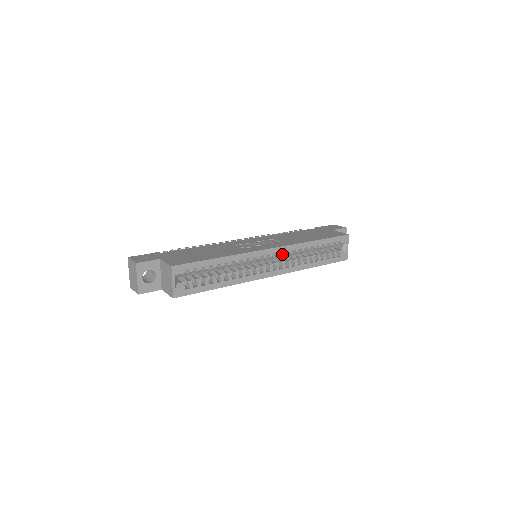
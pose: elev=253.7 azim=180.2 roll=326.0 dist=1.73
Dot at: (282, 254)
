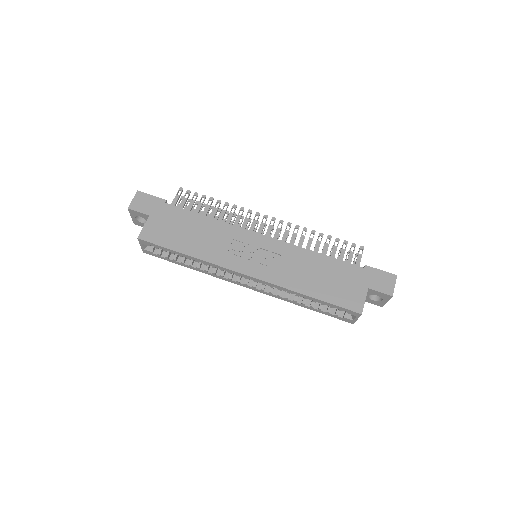
Dot at: (262, 282)
